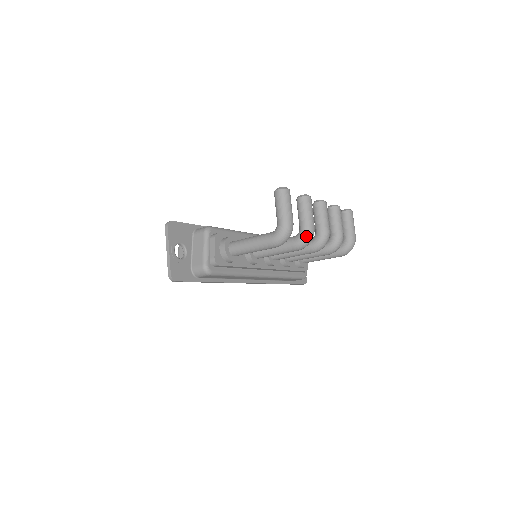
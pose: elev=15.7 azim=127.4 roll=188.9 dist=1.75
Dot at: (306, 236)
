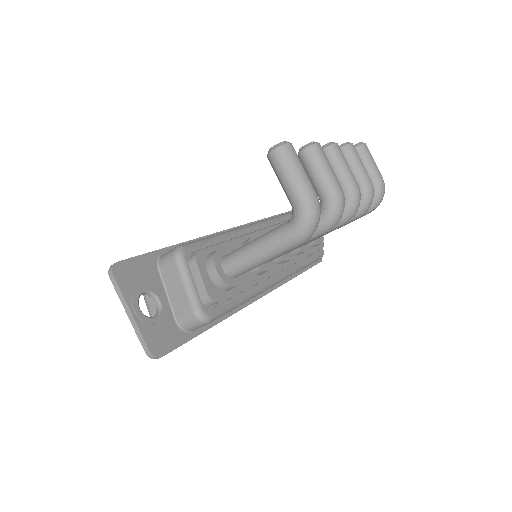
Dot at: (335, 207)
